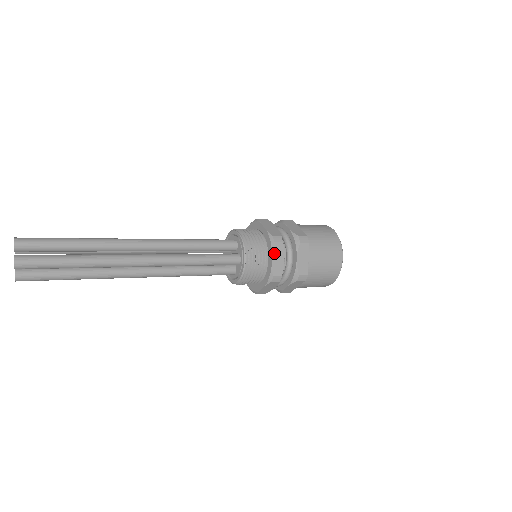
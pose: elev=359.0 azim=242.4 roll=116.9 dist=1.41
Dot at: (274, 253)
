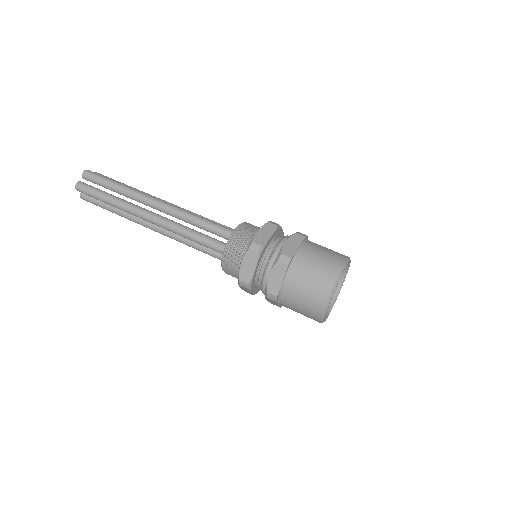
Dot at: (246, 259)
